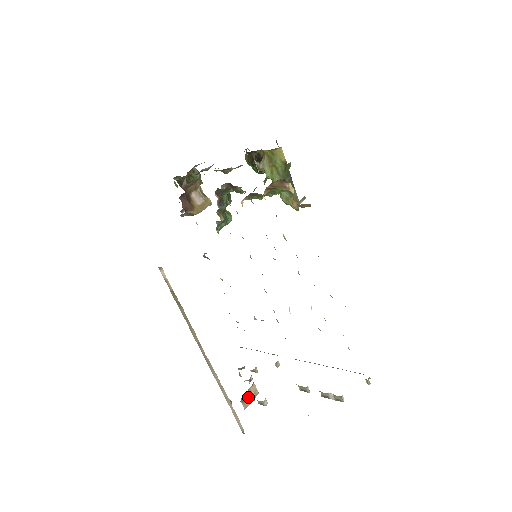
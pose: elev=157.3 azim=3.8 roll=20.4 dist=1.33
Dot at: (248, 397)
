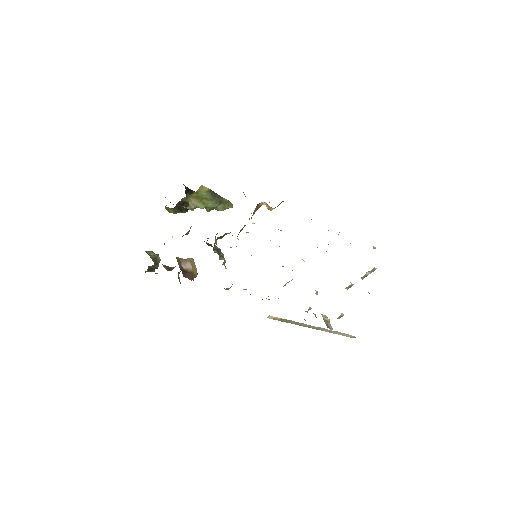
Dot at: (327, 323)
